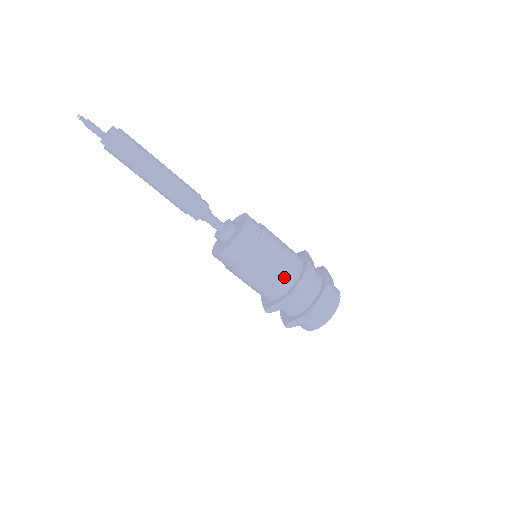
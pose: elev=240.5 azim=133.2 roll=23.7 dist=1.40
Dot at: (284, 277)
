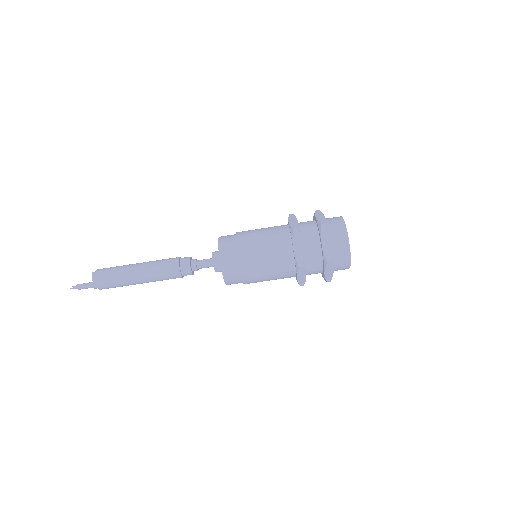
Dot at: (277, 231)
